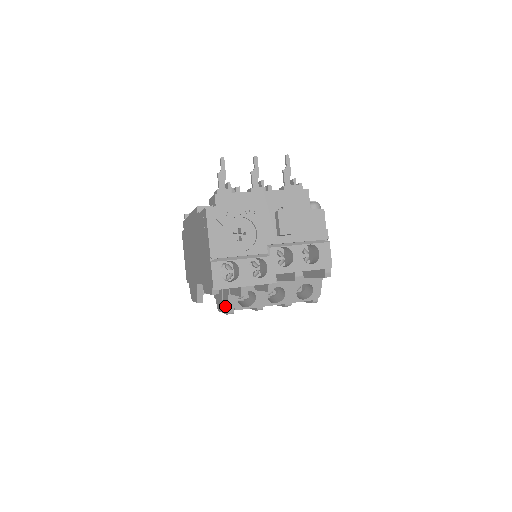
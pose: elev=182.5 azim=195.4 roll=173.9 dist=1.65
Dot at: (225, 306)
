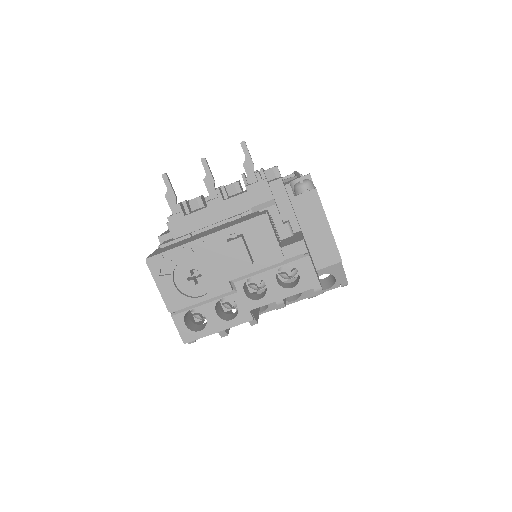
Dot at: occluded
